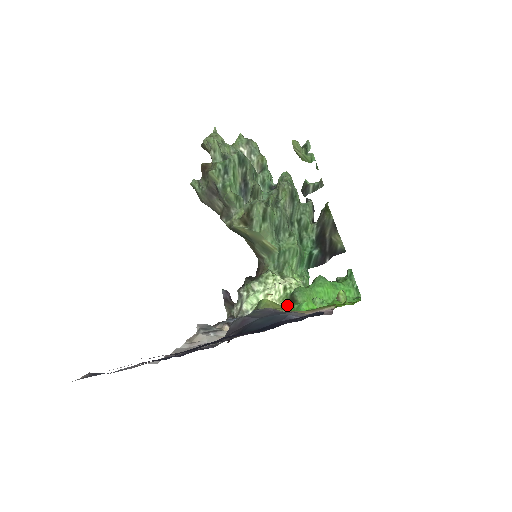
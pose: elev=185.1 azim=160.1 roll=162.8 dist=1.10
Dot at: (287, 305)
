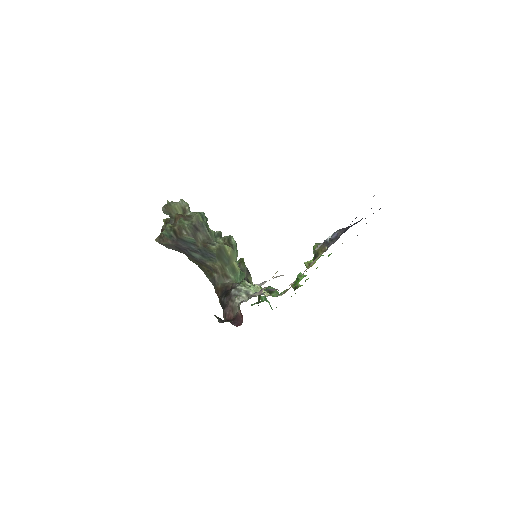
Dot at: occluded
